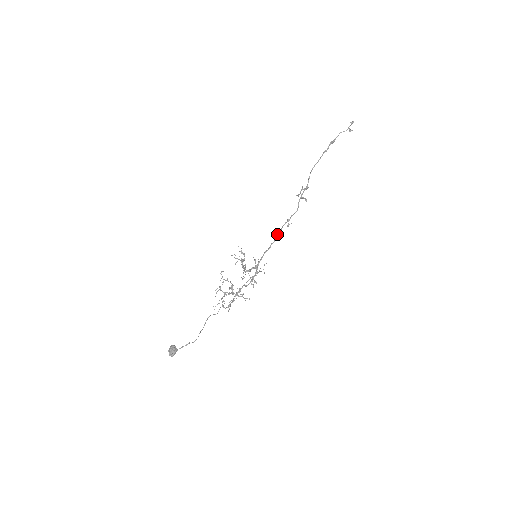
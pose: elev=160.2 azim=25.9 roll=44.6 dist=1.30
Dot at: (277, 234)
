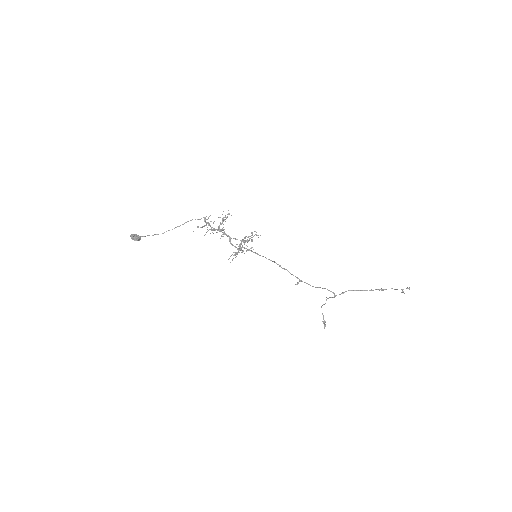
Dot at: (284, 268)
